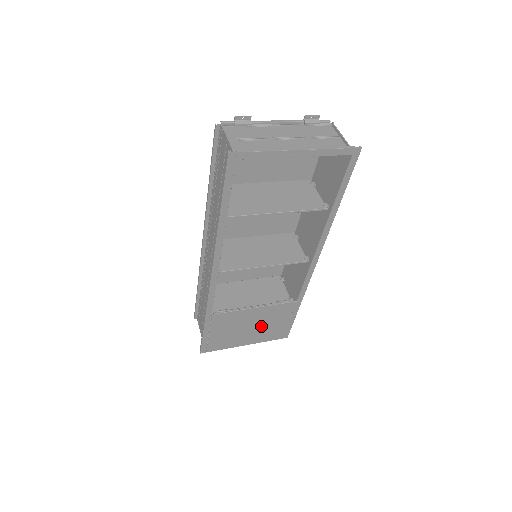
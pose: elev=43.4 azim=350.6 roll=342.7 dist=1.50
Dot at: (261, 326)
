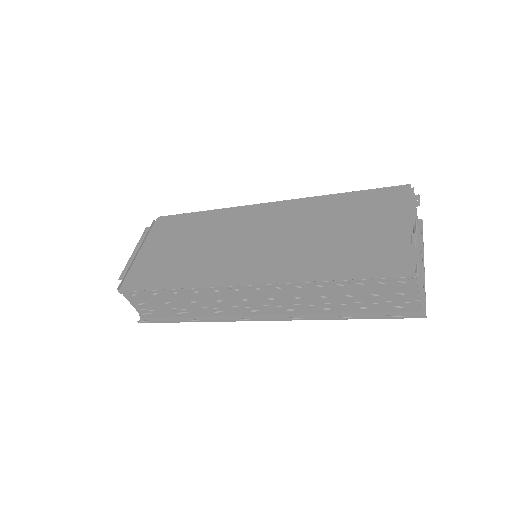
Dot at: occluded
